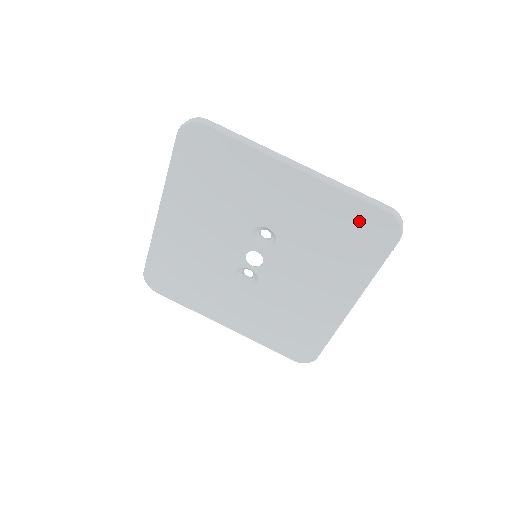
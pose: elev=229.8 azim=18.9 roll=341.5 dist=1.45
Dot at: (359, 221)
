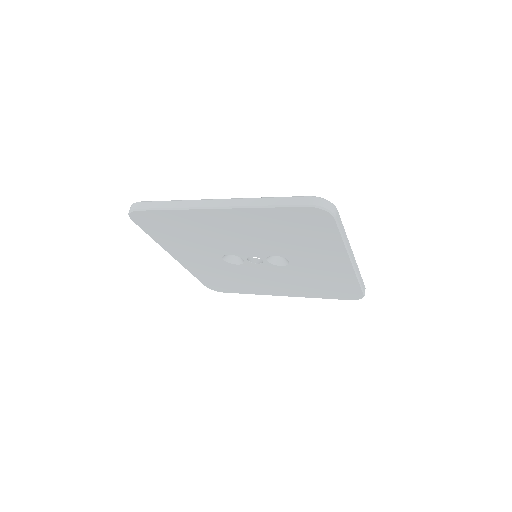
Dot at: (345, 288)
